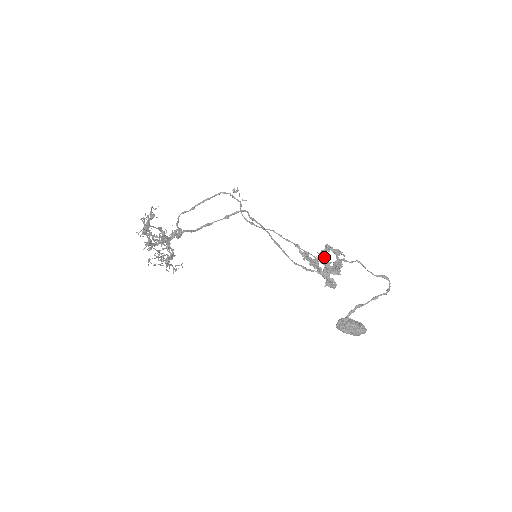
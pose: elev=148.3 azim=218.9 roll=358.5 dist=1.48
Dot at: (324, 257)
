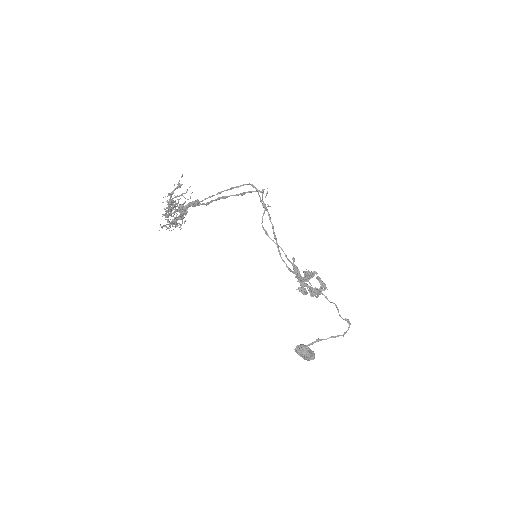
Dot at: occluded
